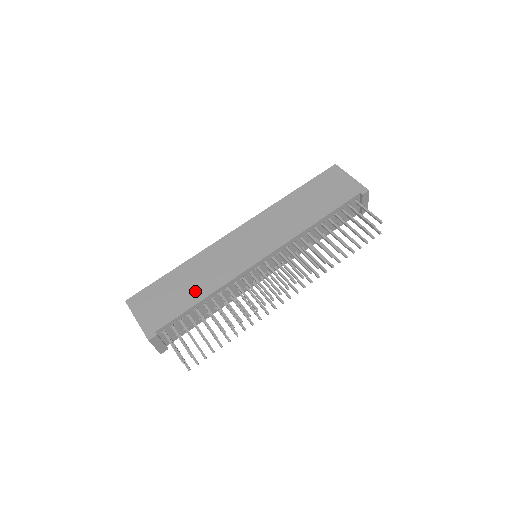
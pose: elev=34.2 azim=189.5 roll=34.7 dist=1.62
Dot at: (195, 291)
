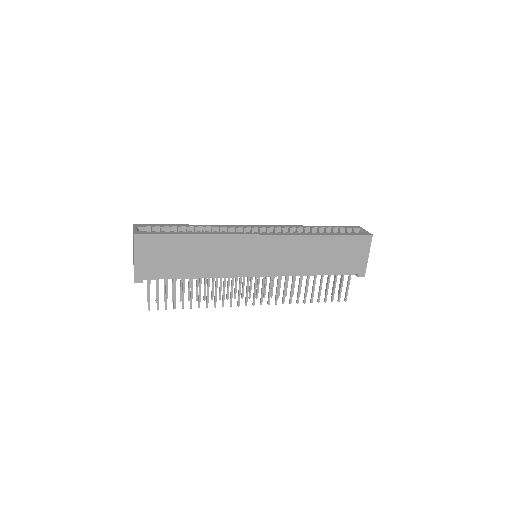
Dot at: (194, 267)
